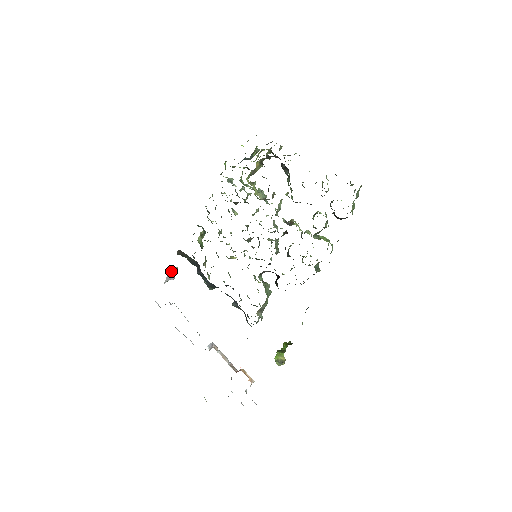
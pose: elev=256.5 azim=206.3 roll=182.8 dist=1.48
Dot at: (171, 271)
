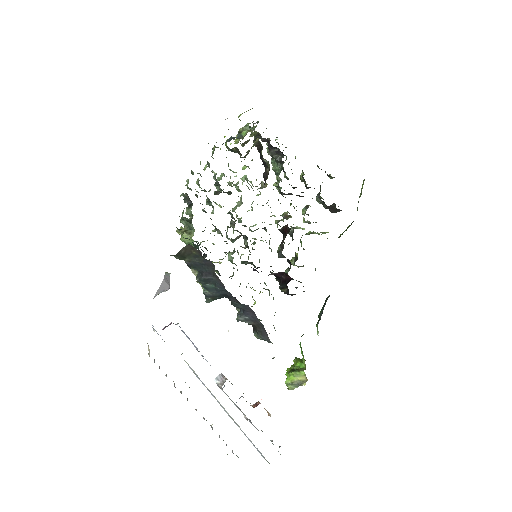
Dot at: (165, 278)
